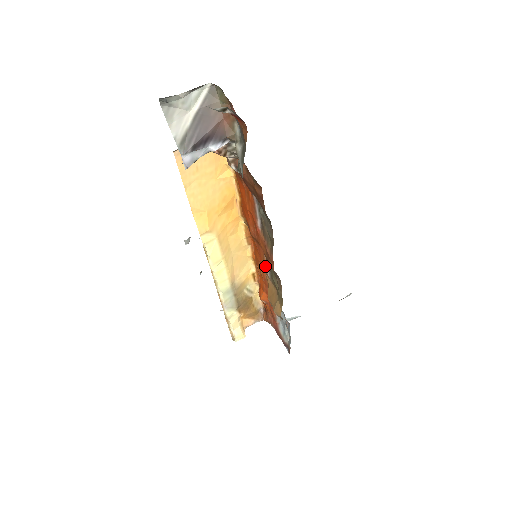
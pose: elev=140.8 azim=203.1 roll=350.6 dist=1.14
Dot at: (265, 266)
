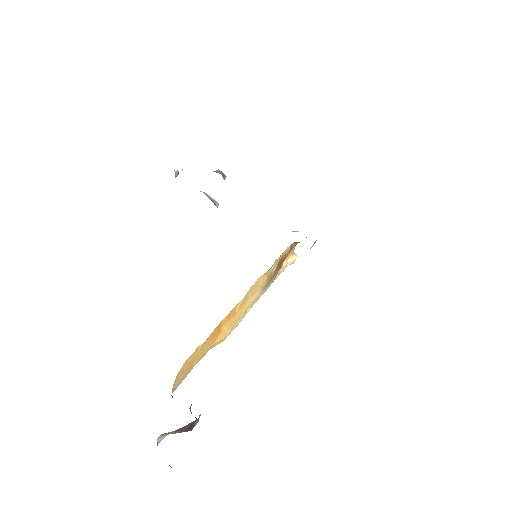
Dot at: occluded
